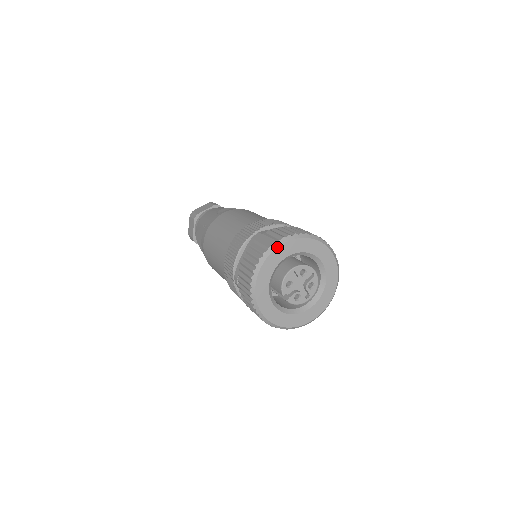
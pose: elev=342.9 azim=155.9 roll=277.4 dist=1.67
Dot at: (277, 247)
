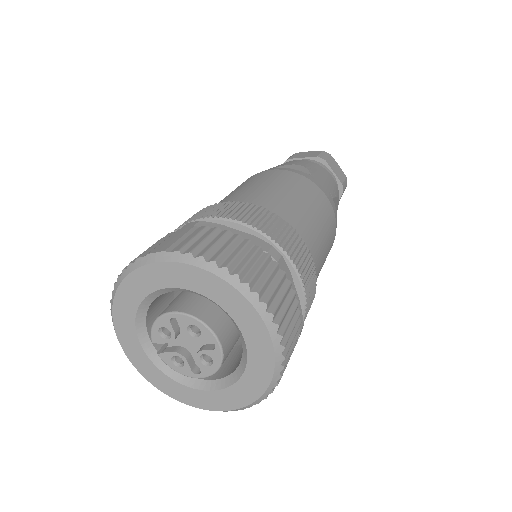
Dot at: (157, 261)
